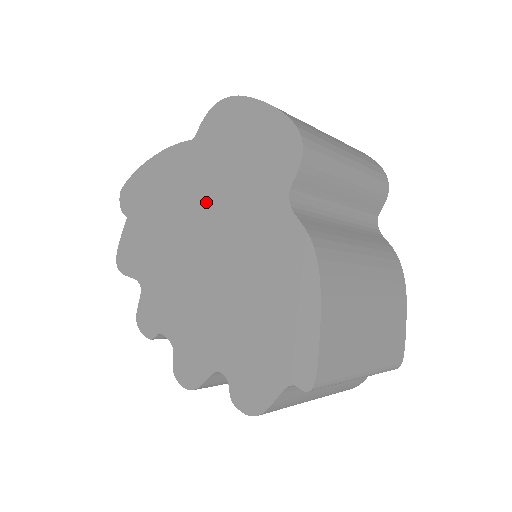
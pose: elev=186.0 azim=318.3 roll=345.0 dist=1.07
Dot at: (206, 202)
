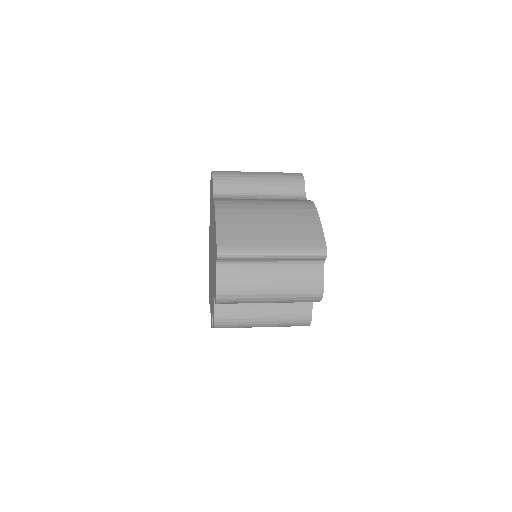
Dot at: occluded
